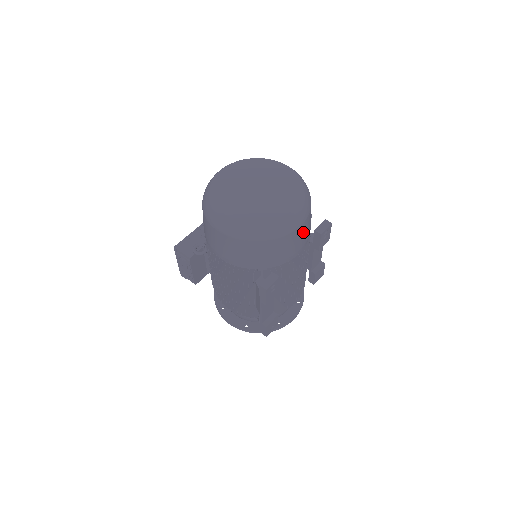
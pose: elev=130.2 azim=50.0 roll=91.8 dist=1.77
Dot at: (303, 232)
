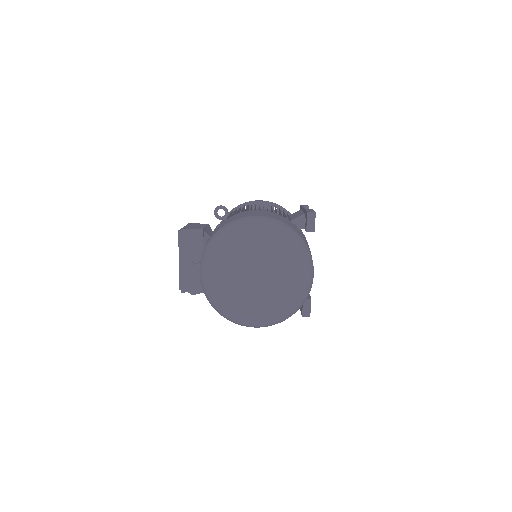
Dot at: occluded
